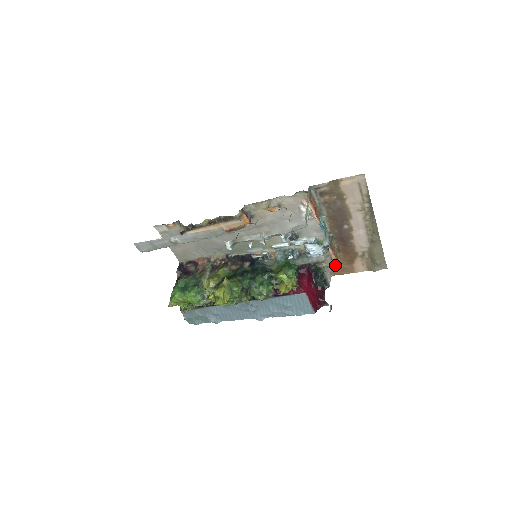
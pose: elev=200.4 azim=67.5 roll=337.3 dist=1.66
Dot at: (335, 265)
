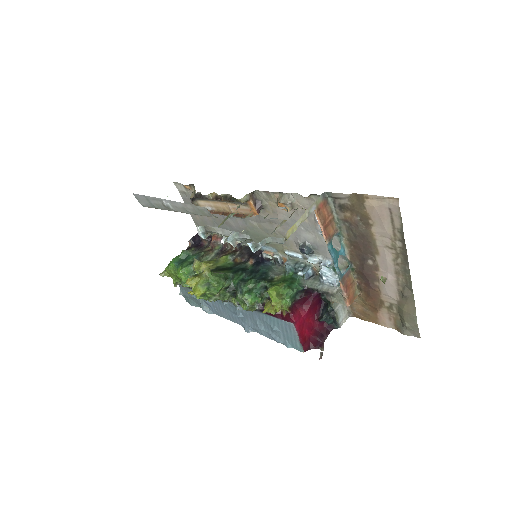
Dot at: (347, 305)
